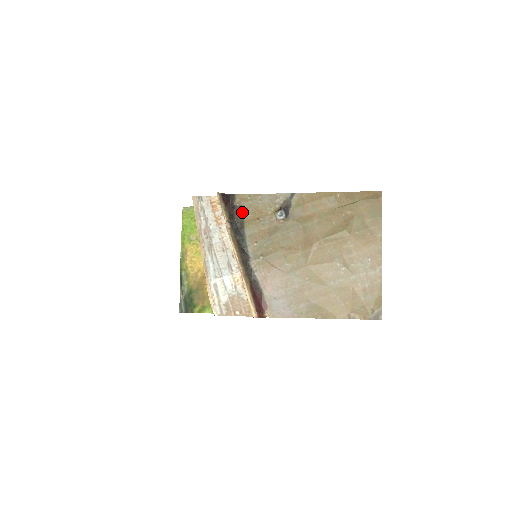
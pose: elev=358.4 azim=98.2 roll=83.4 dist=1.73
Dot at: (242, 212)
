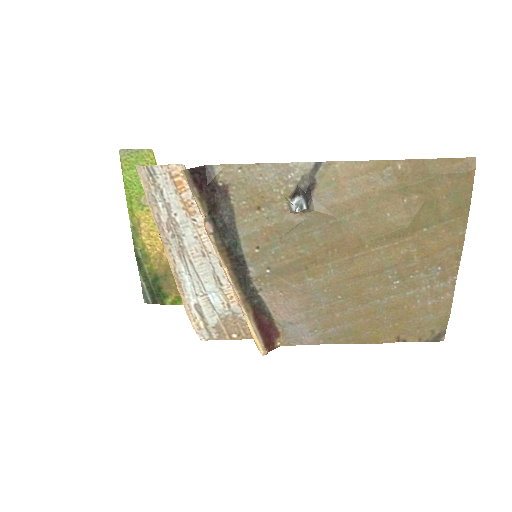
Dot at: (229, 197)
